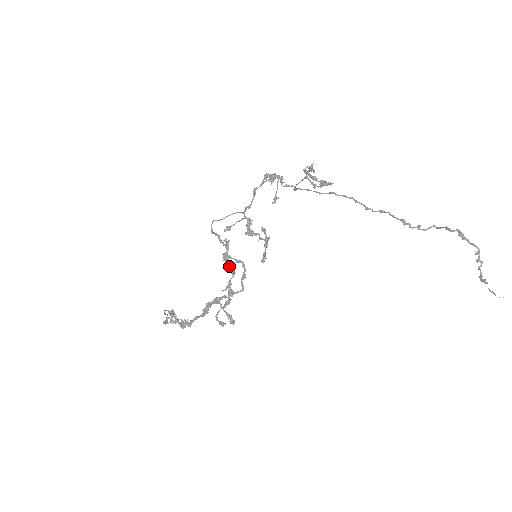
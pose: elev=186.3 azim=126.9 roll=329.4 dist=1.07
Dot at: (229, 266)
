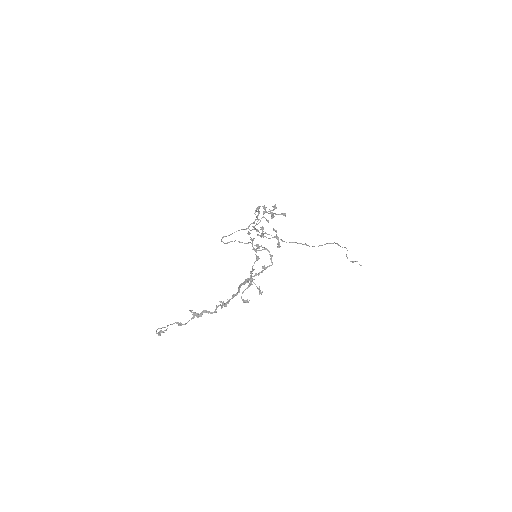
Dot at: occluded
